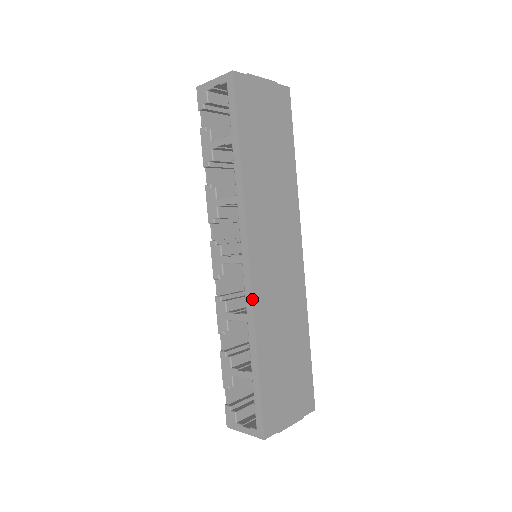
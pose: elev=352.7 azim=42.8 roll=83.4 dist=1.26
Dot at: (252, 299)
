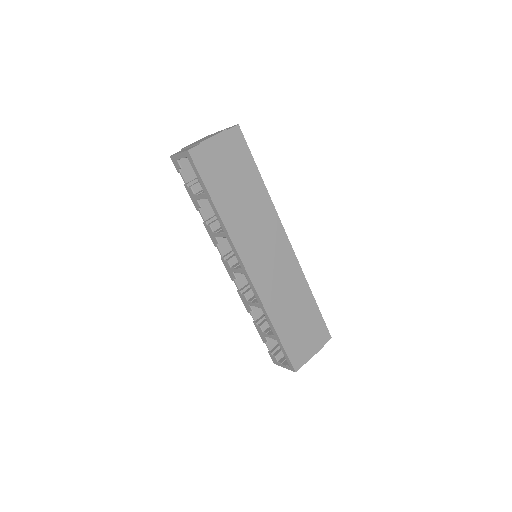
Dot at: (258, 296)
